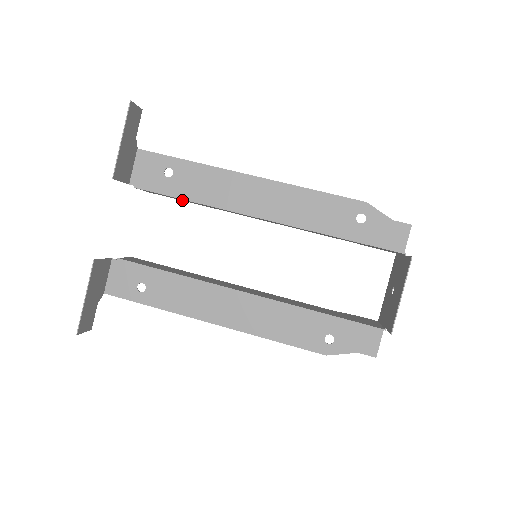
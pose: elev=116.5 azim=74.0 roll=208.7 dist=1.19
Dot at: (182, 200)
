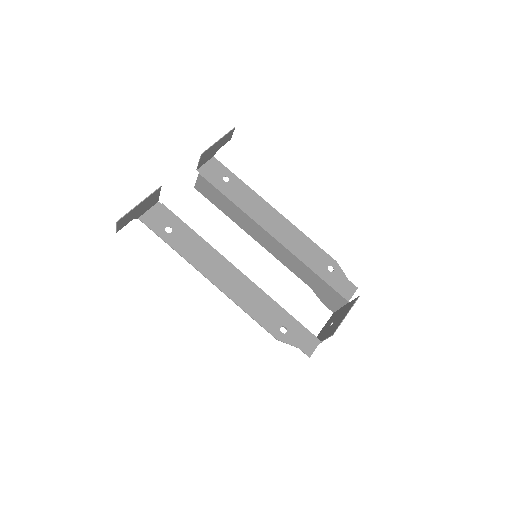
Dot at: (216, 204)
